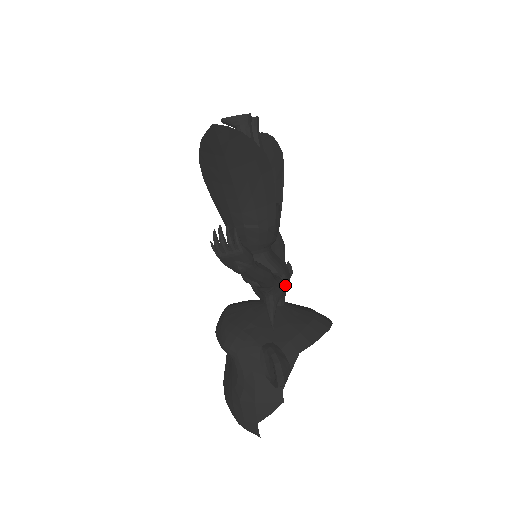
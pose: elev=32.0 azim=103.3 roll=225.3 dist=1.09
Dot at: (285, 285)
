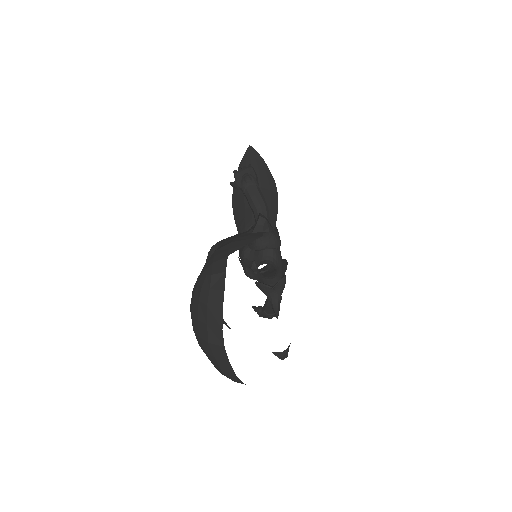
Dot at: occluded
